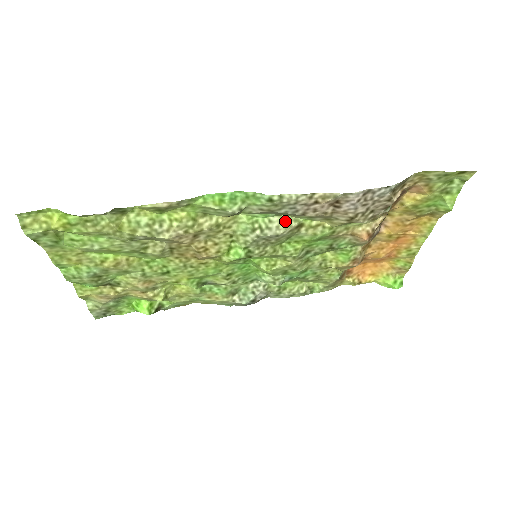
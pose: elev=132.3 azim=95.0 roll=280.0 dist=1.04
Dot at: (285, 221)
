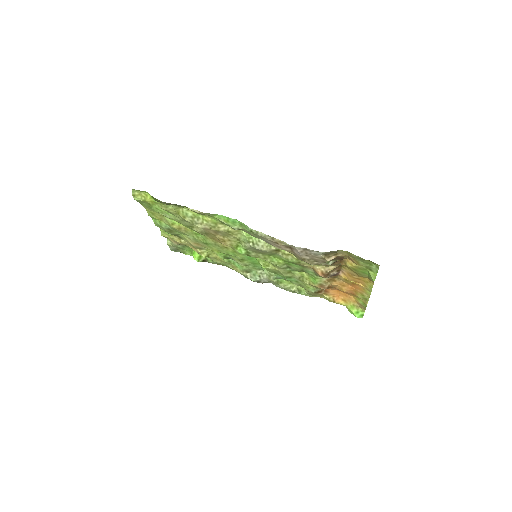
Dot at: (268, 244)
